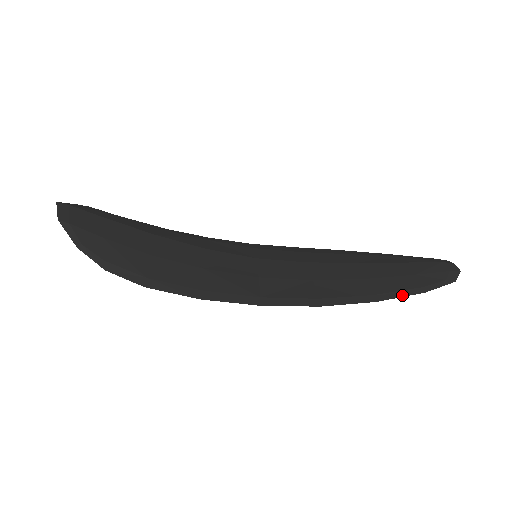
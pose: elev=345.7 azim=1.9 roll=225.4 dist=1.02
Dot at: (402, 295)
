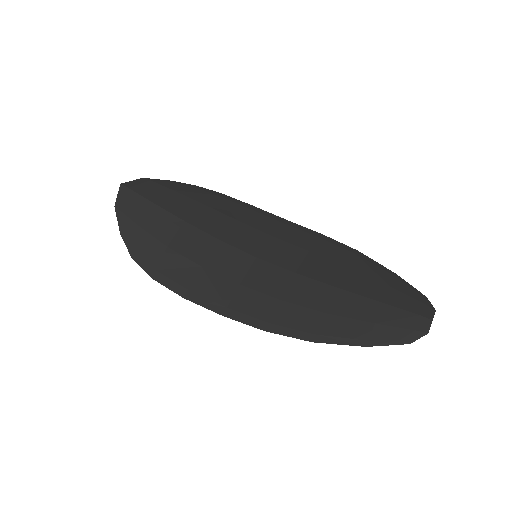
Dot at: (342, 343)
